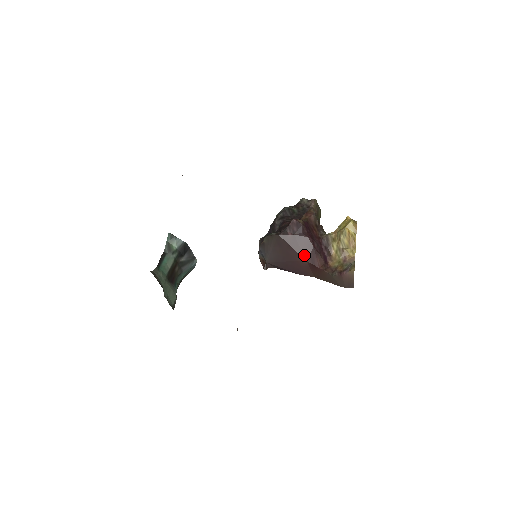
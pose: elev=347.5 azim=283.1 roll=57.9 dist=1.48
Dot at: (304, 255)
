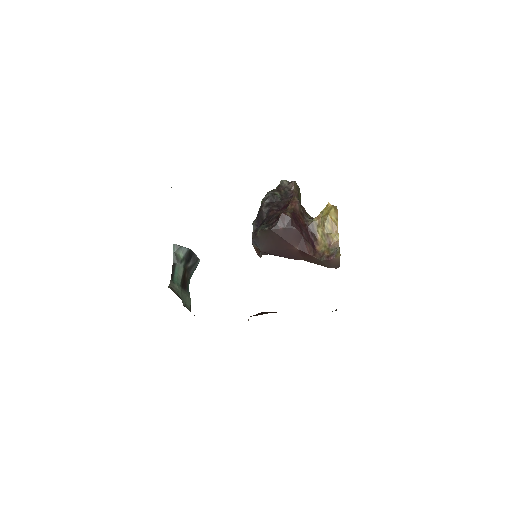
Dot at: (295, 244)
